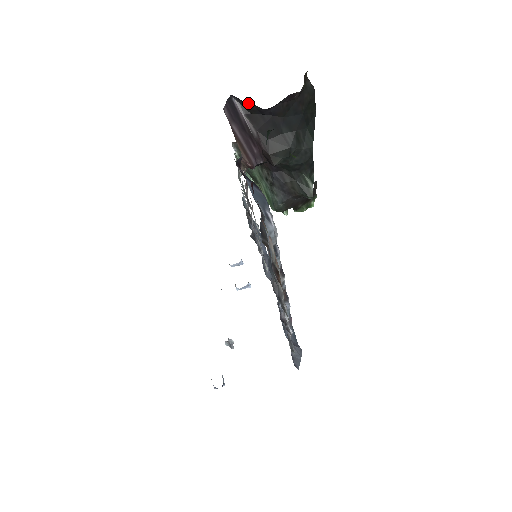
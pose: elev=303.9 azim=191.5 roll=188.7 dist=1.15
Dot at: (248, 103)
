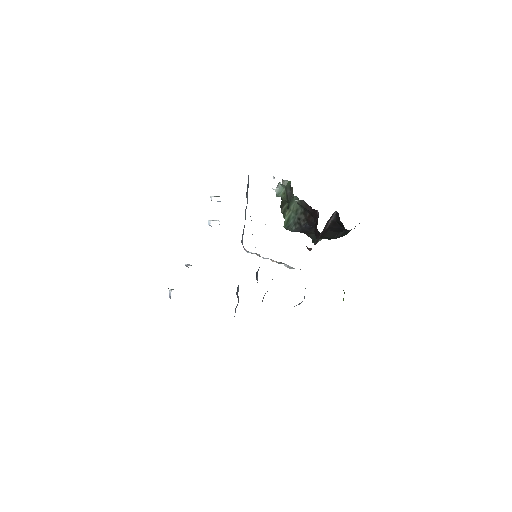
Dot at: occluded
